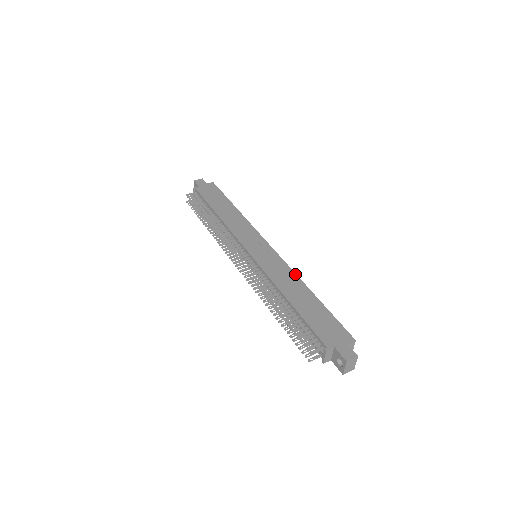
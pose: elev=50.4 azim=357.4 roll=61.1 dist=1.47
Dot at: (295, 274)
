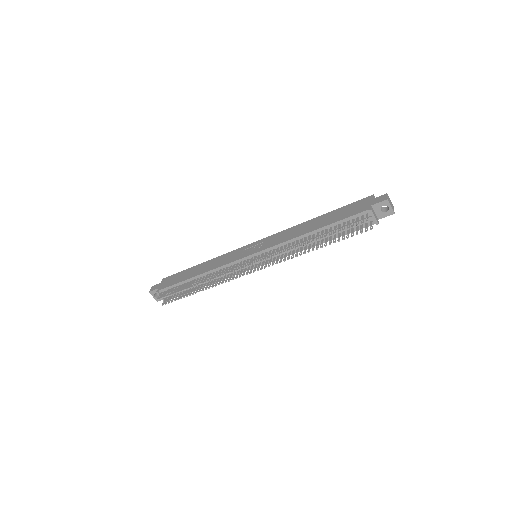
Dot at: (293, 227)
